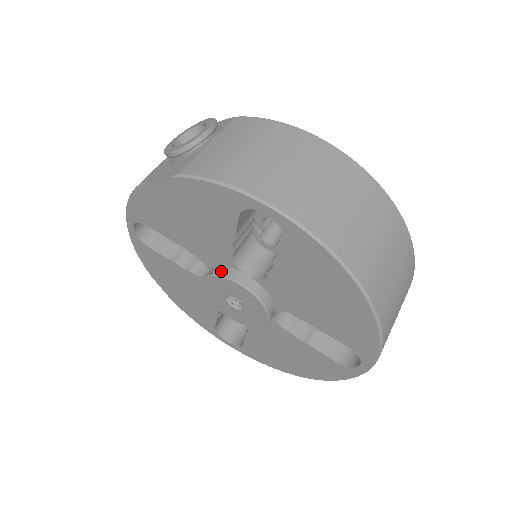
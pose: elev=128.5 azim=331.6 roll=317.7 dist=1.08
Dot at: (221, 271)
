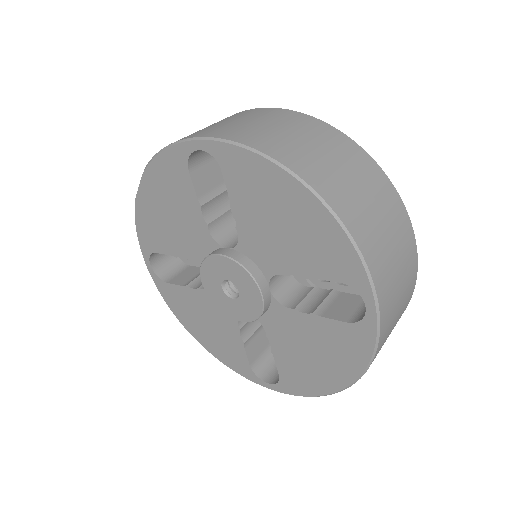
Dot at: (207, 256)
